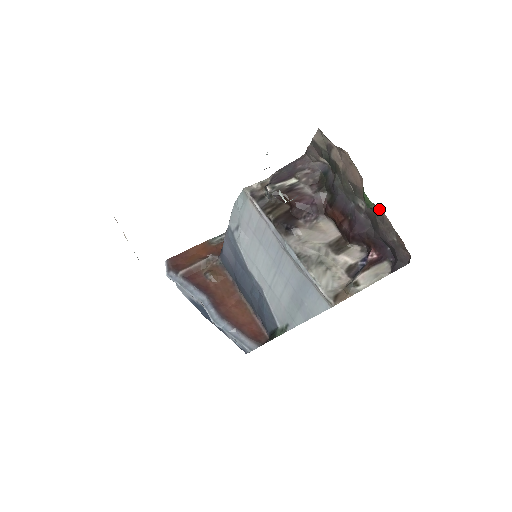
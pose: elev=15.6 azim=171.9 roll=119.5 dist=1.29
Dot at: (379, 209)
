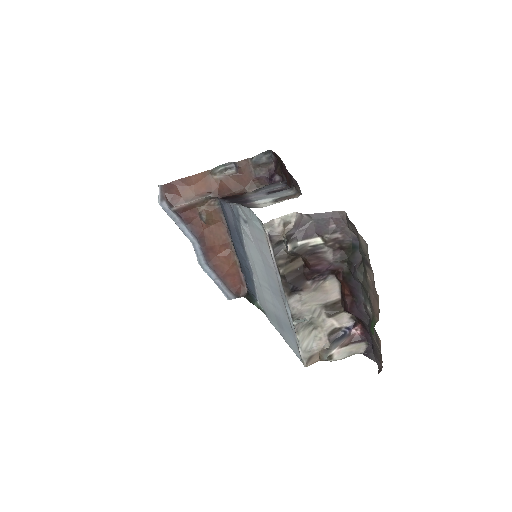
Dot at: (379, 338)
